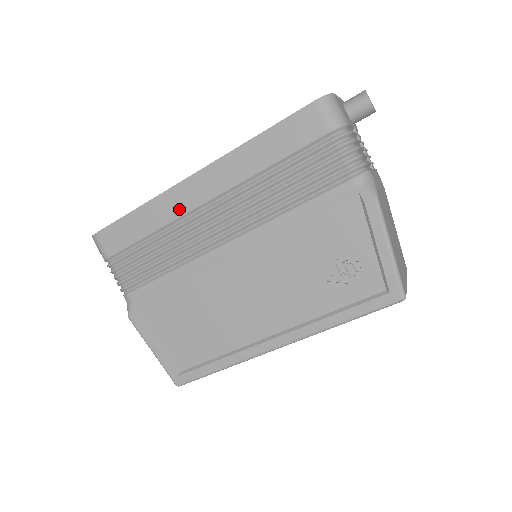
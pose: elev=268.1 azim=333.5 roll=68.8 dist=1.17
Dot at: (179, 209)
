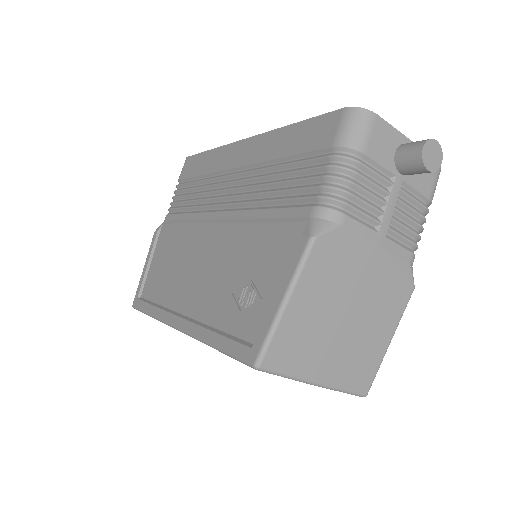
Dot at: (222, 164)
